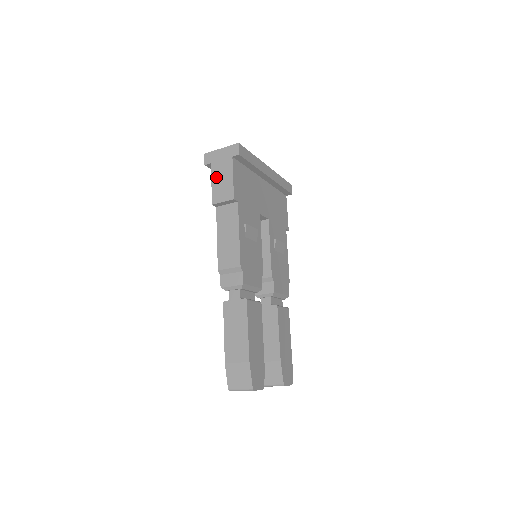
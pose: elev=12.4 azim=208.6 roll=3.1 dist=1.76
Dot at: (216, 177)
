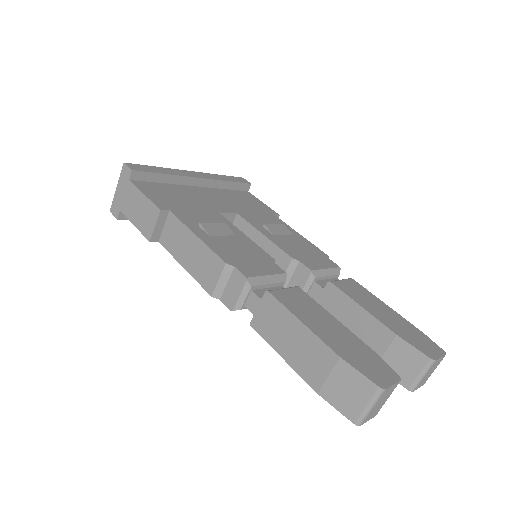
Dot at: (132, 215)
